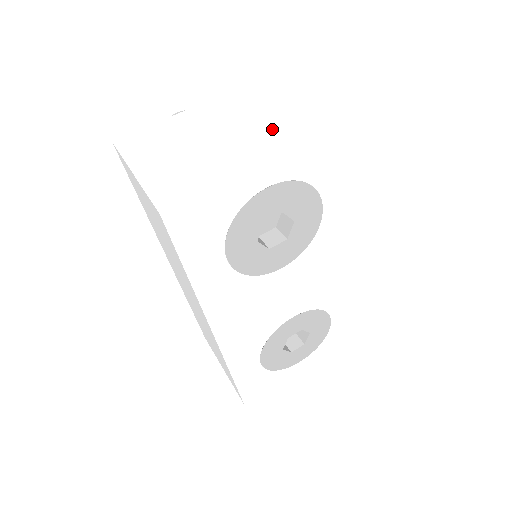
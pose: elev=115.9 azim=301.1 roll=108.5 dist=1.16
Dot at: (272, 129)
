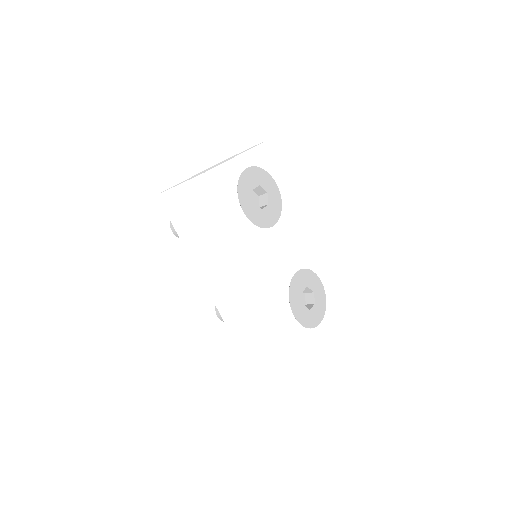
Dot at: occluded
